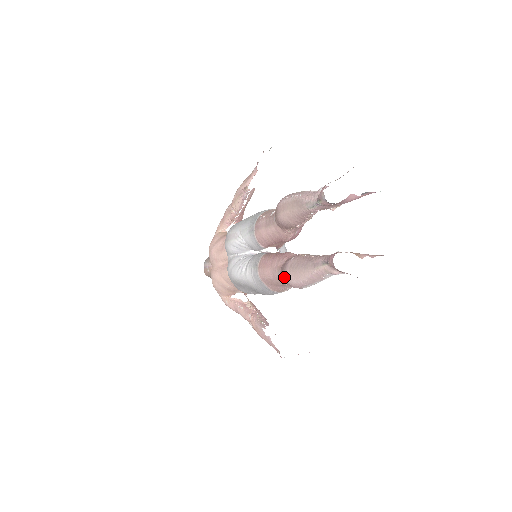
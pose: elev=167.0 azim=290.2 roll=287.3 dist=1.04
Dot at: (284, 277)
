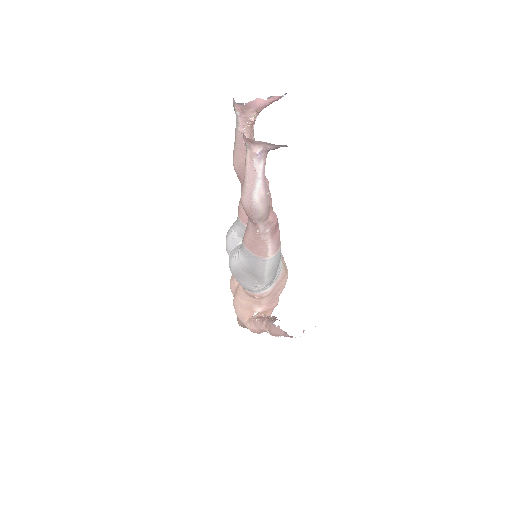
Dot at: occluded
